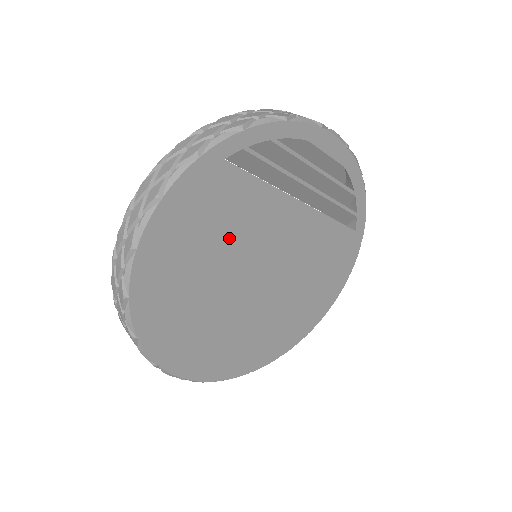
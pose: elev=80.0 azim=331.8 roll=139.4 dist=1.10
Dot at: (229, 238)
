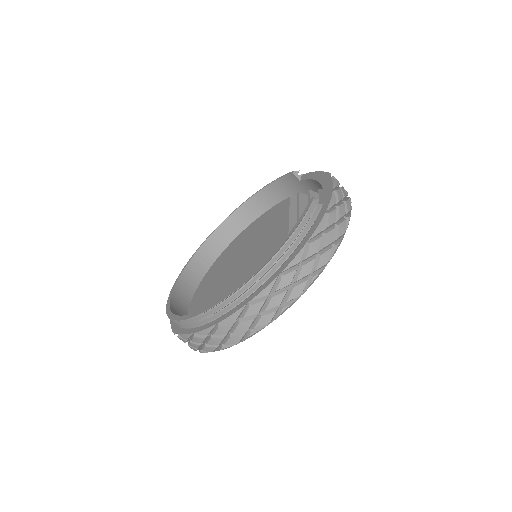
Dot at: occluded
